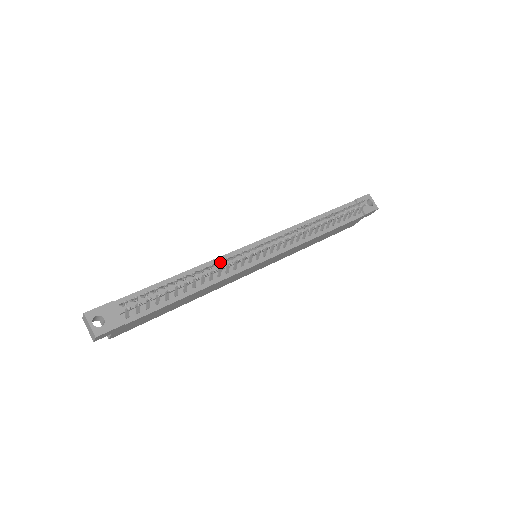
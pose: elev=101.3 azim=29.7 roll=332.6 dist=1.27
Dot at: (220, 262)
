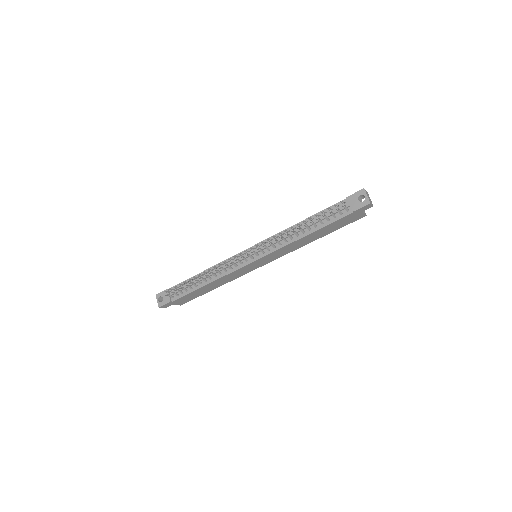
Dot at: (214, 267)
